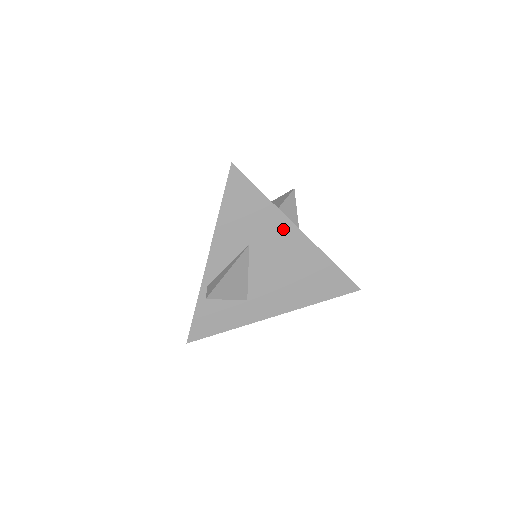
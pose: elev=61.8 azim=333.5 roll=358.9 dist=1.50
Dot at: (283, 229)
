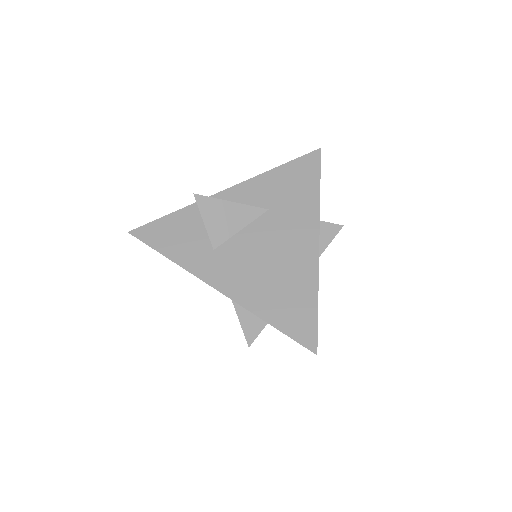
Dot at: (307, 225)
